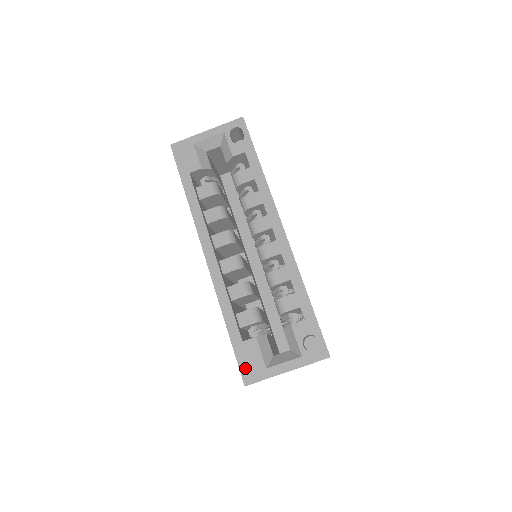
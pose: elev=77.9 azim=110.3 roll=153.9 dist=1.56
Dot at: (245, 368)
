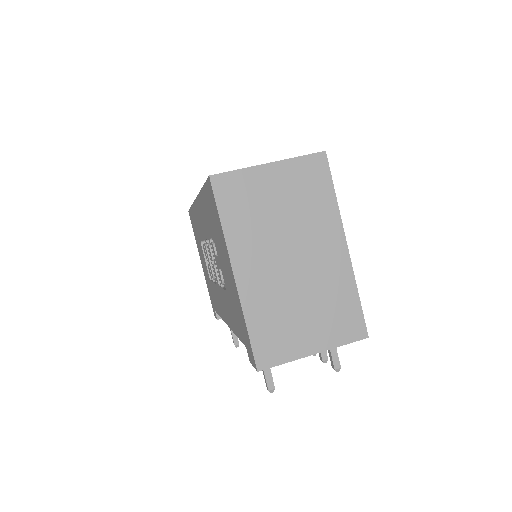
Dot at: occluded
